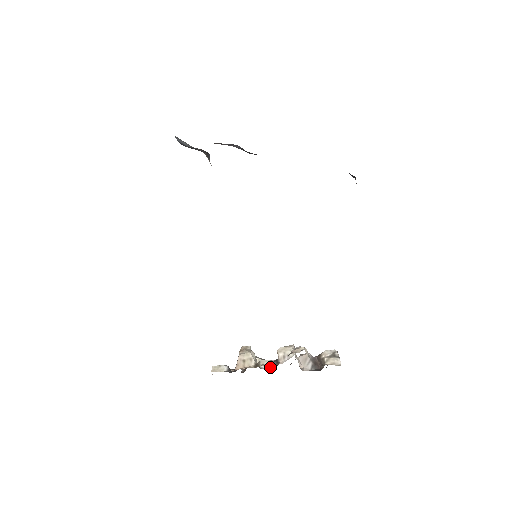
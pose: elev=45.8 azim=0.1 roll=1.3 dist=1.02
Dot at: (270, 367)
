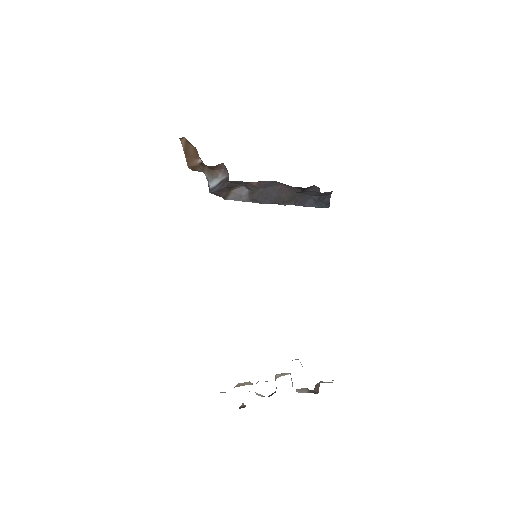
Dot at: occluded
